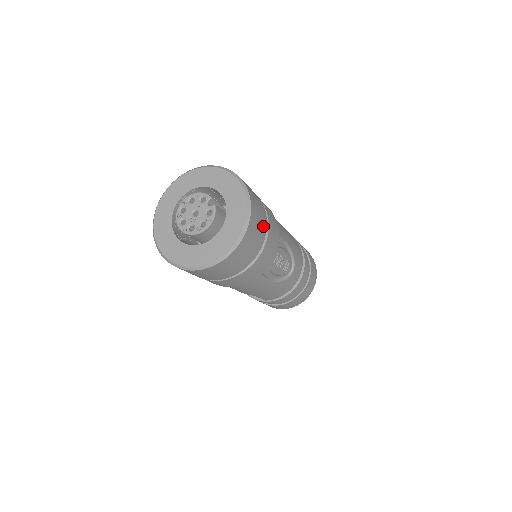
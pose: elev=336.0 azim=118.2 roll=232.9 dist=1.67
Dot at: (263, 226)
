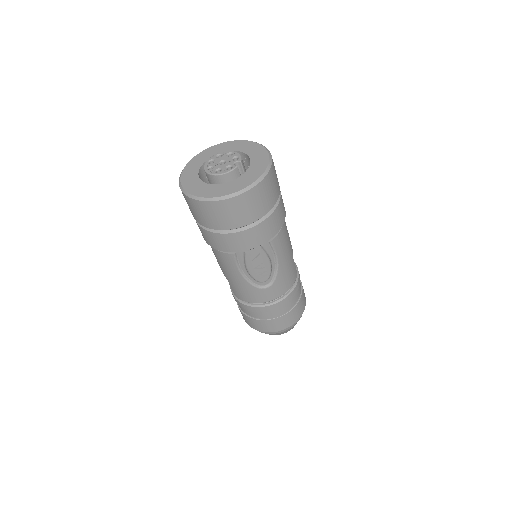
Dot at: (257, 213)
